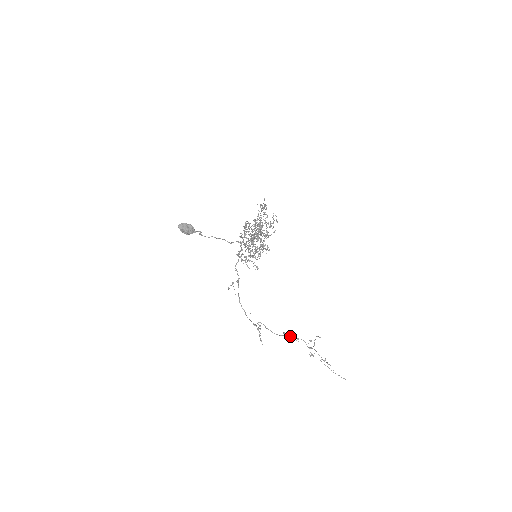
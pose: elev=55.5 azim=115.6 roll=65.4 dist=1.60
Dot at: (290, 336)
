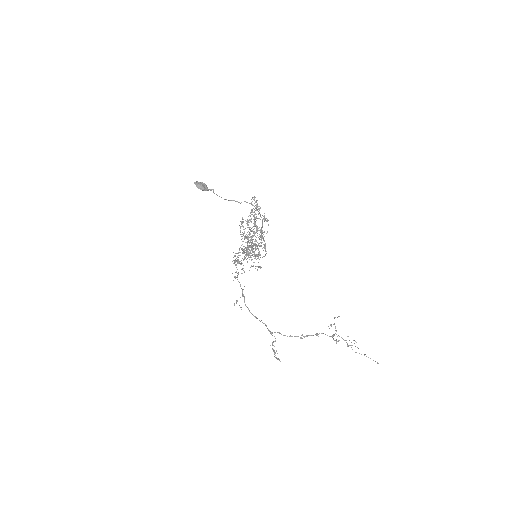
Dot at: (308, 335)
